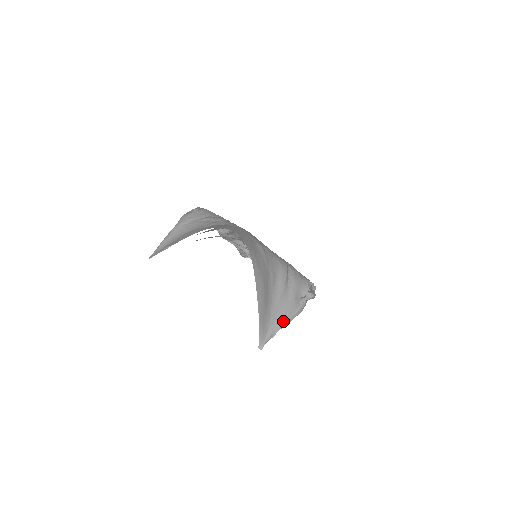
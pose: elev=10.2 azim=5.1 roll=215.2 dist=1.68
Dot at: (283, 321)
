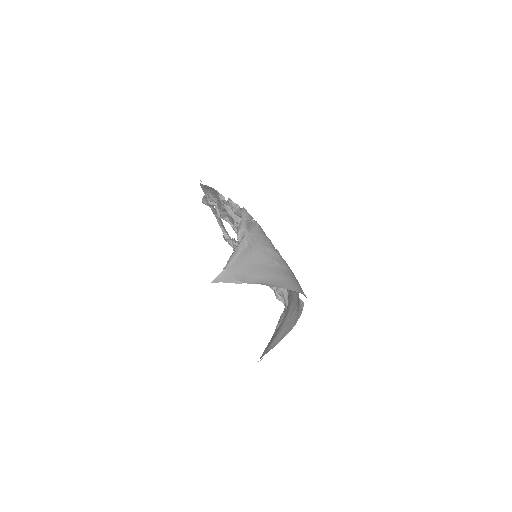
Dot at: occluded
